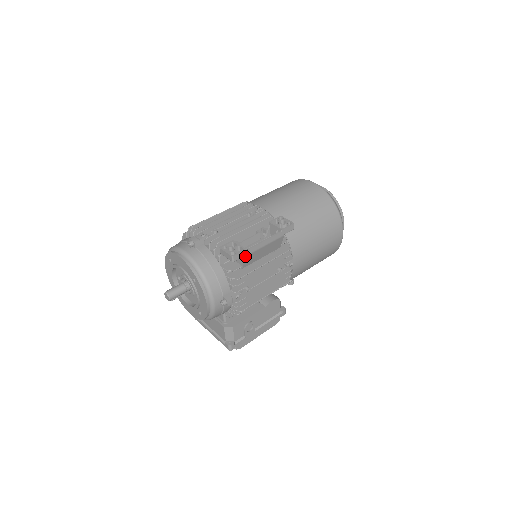
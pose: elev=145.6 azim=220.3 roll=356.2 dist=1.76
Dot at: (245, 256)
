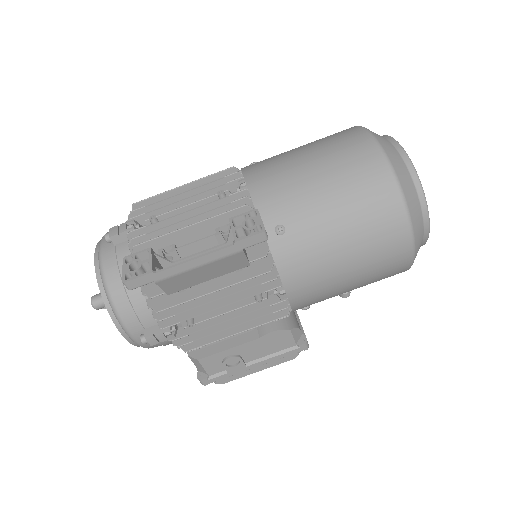
Dot at: (155, 282)
